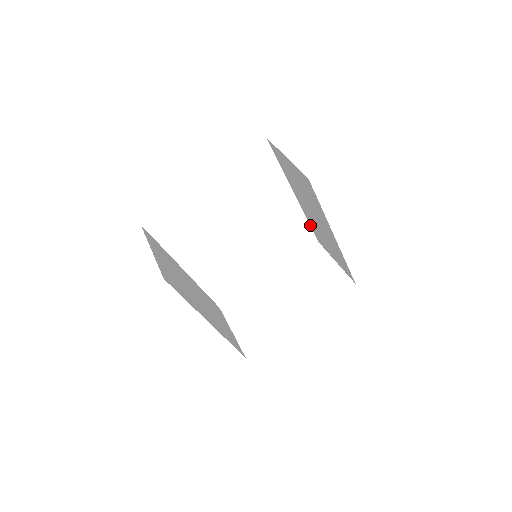
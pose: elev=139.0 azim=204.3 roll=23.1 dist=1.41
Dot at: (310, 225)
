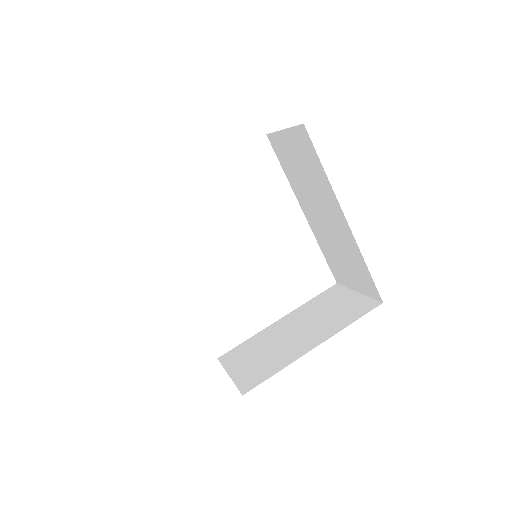
Dot at: (324, 256)
